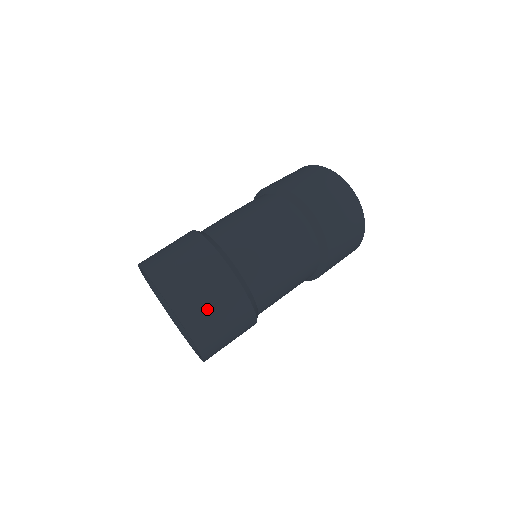
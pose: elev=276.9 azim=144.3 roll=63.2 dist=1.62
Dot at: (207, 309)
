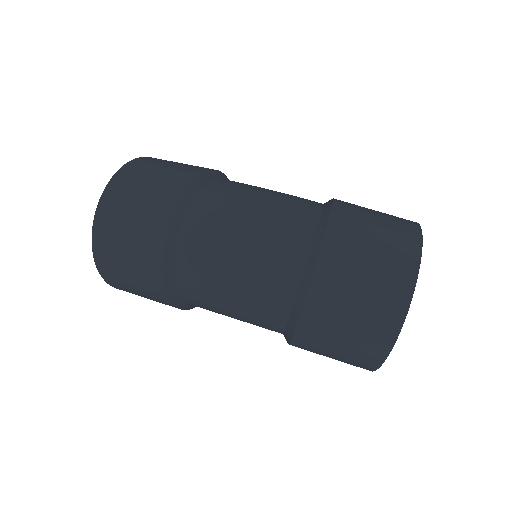
Dot at: (120, 235)
